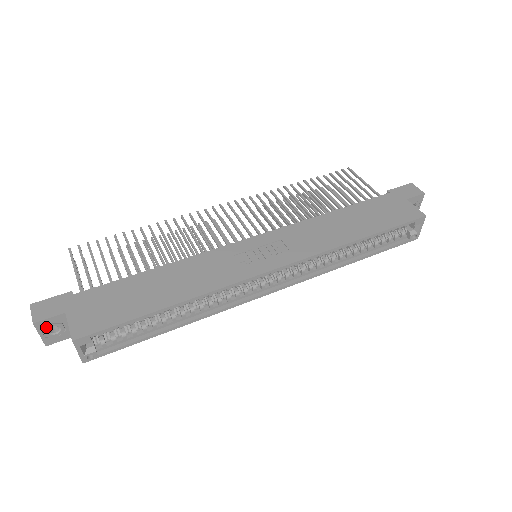
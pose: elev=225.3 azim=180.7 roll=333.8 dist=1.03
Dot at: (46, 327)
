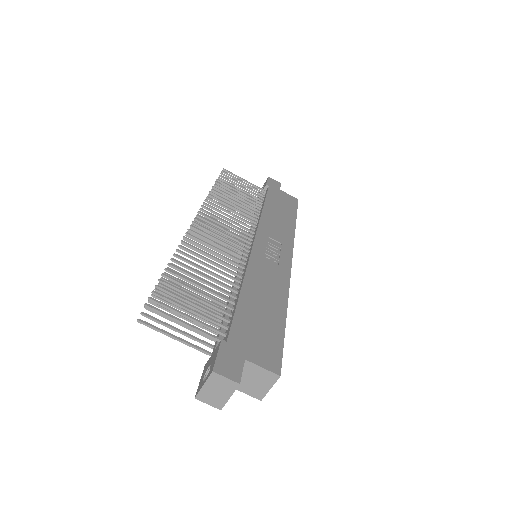
Dot at: occluded
